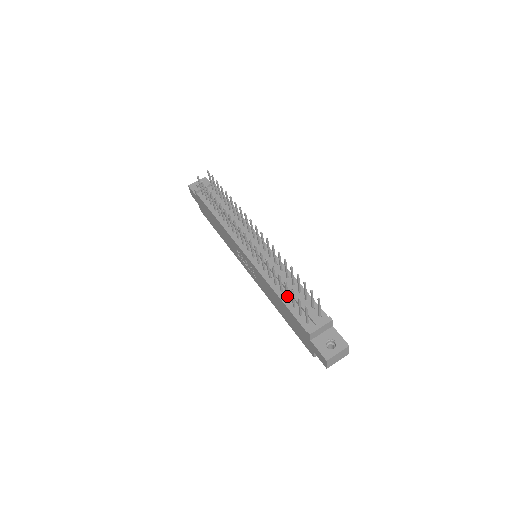
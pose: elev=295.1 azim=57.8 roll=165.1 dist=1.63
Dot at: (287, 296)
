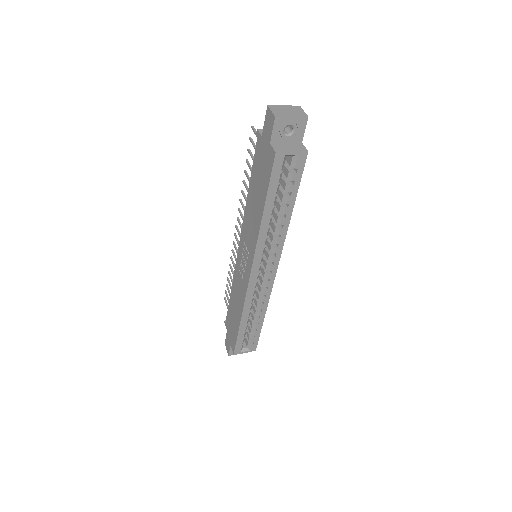
Dot at: occluded
